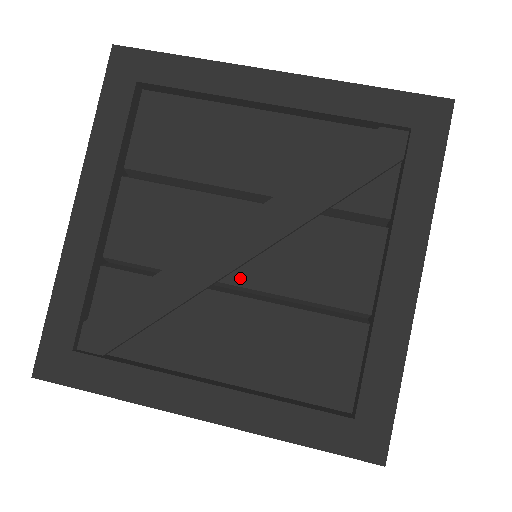
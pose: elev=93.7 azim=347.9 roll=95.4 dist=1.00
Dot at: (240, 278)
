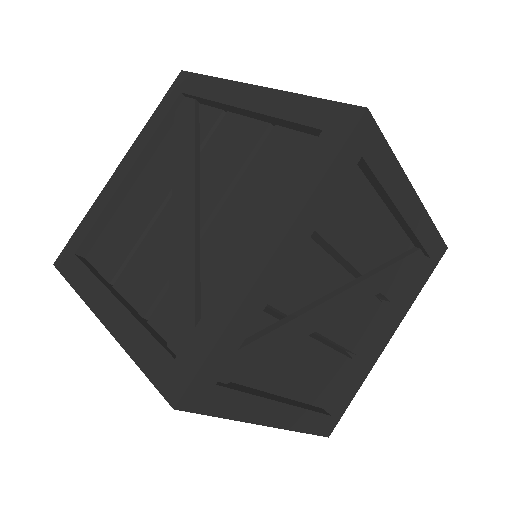
Dot at: occluded
